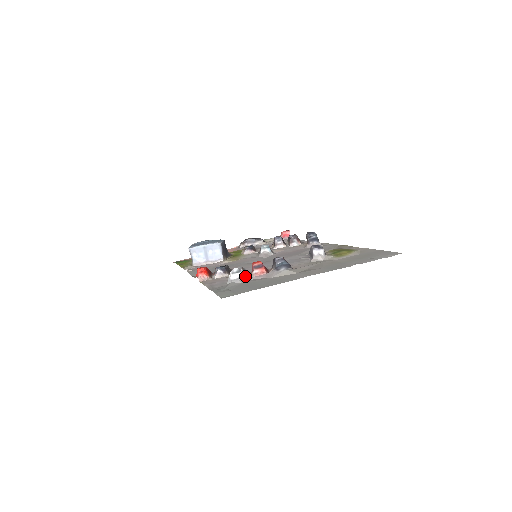
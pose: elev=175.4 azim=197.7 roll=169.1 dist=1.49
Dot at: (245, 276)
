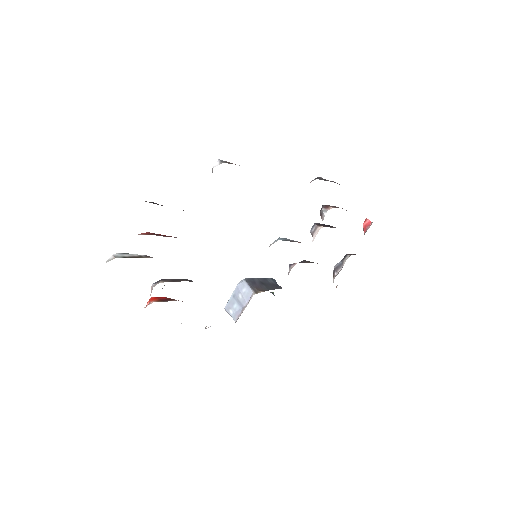
Dot at: (122, 257)
